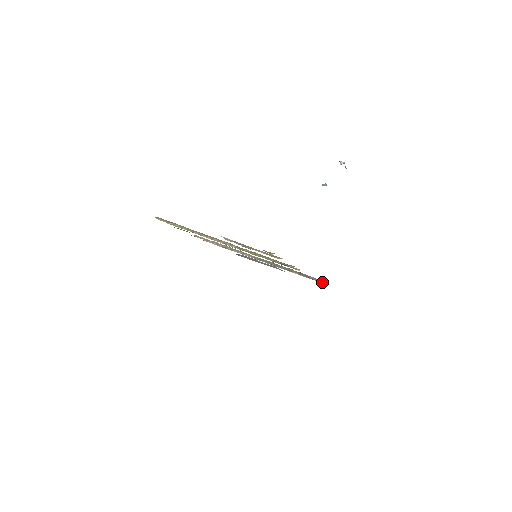
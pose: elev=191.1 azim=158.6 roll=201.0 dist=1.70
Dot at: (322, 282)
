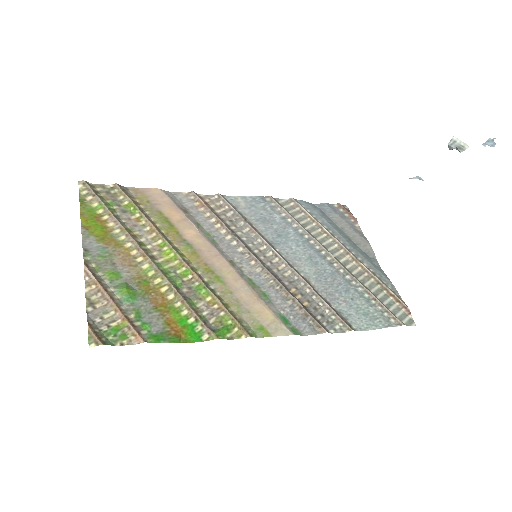
Dot at: (379, 326)
